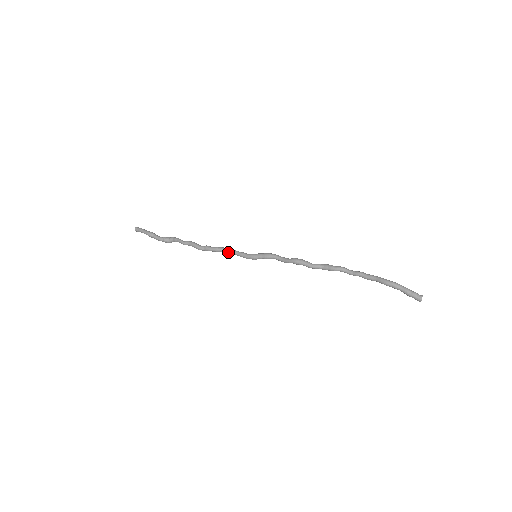
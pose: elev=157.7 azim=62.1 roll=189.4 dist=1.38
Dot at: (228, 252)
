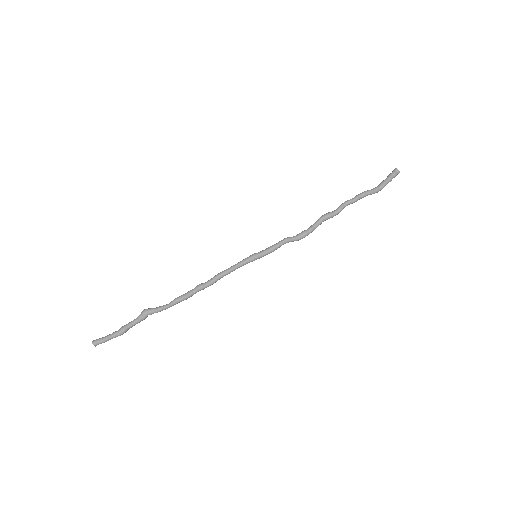
Dot at: (226, 274)
